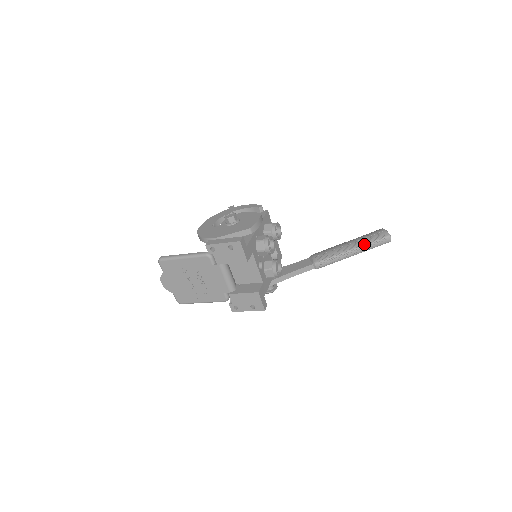
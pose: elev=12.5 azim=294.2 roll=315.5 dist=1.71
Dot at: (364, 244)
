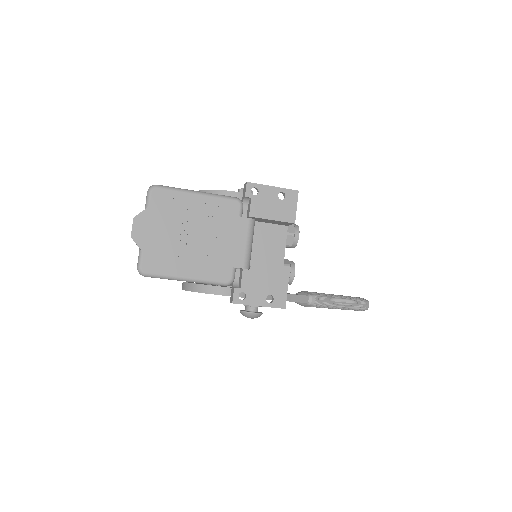
Dot at: (351, 298)
